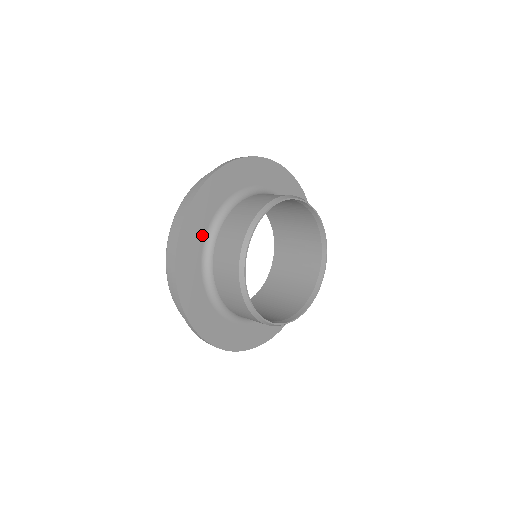
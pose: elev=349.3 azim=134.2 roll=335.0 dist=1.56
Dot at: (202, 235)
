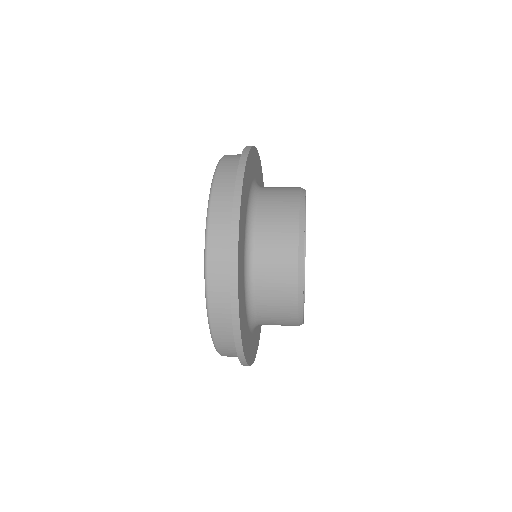
Dot at: (243, 245)
